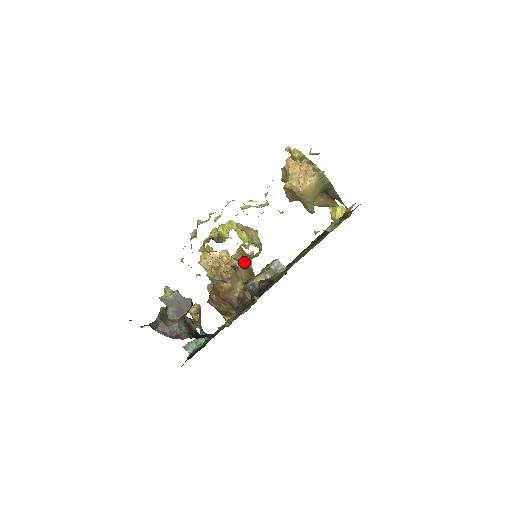
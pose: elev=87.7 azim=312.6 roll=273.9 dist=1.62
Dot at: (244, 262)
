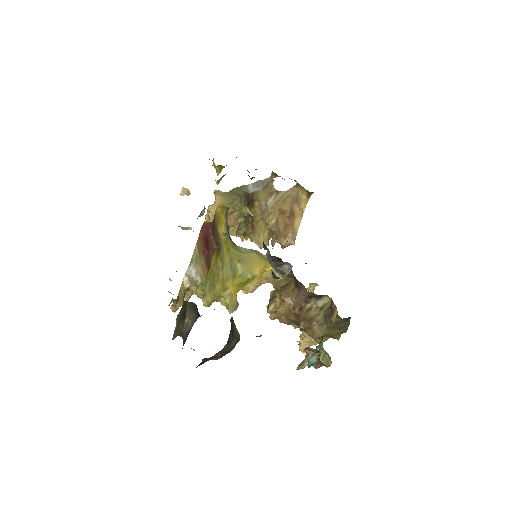
Dot at: (284, 281)
